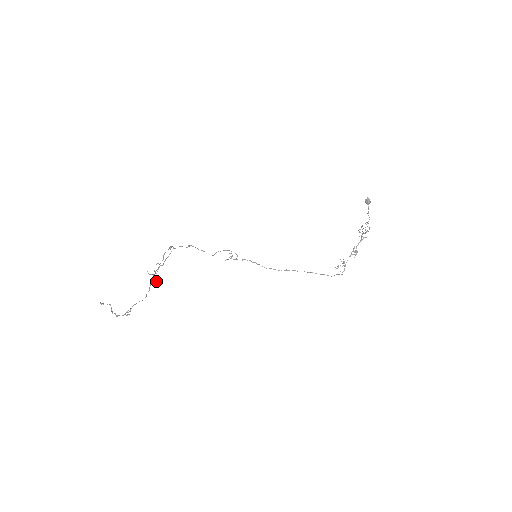
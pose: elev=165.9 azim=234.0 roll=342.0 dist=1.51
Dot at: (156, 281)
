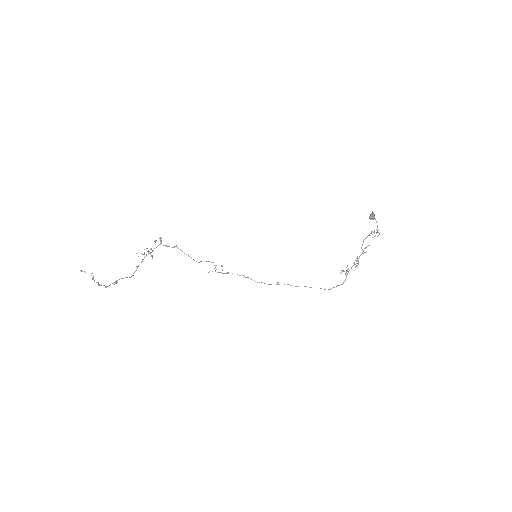
Dot at: (152, 255)
